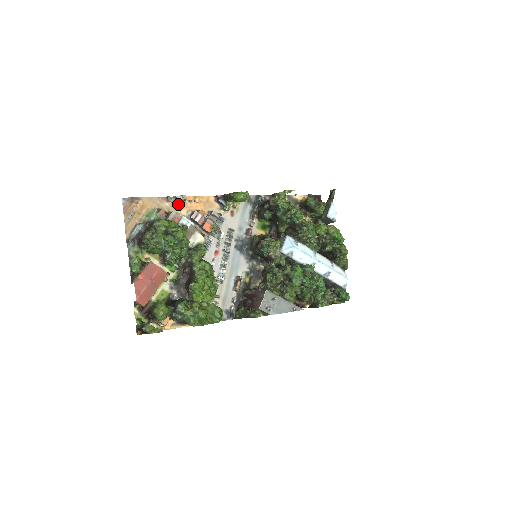
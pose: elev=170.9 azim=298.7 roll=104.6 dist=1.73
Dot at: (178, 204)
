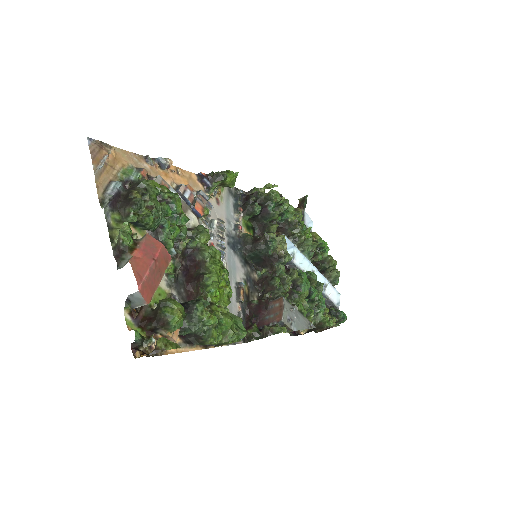
Dot at: (159, 170)
